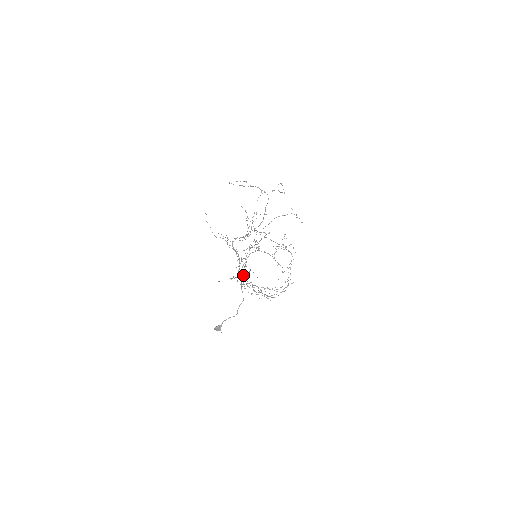
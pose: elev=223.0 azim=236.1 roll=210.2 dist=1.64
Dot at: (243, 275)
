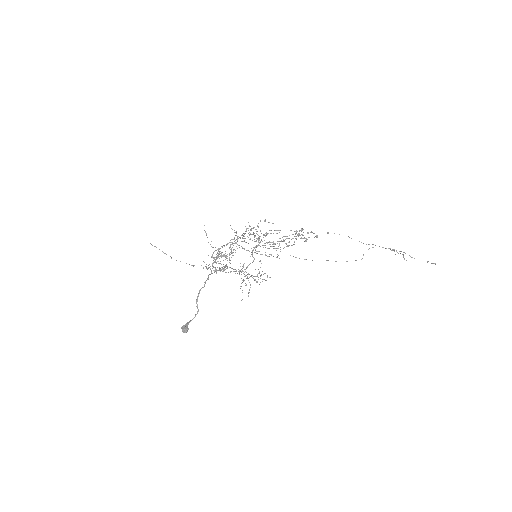
Dot at: occluded
